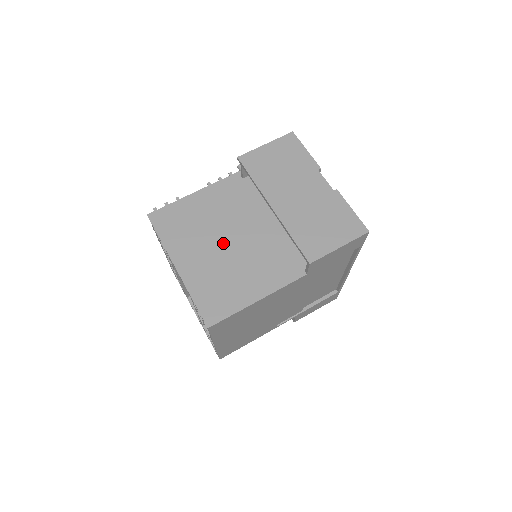
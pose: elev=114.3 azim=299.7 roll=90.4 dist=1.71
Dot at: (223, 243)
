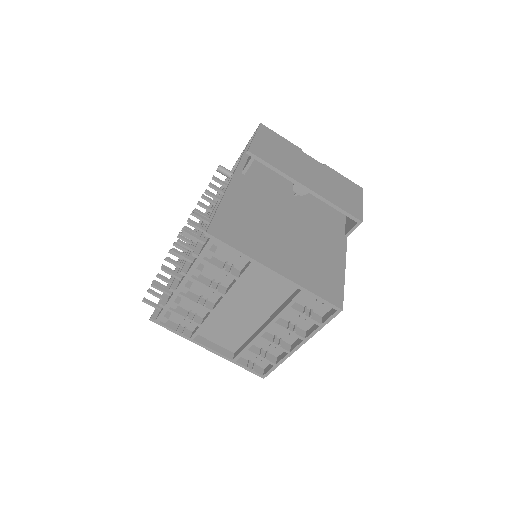
Dot at: (285, 235)
